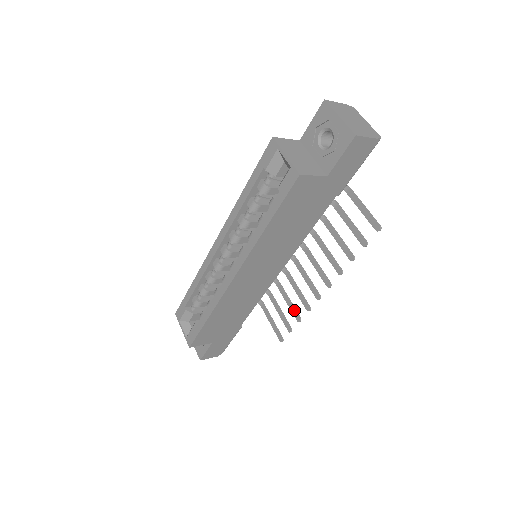
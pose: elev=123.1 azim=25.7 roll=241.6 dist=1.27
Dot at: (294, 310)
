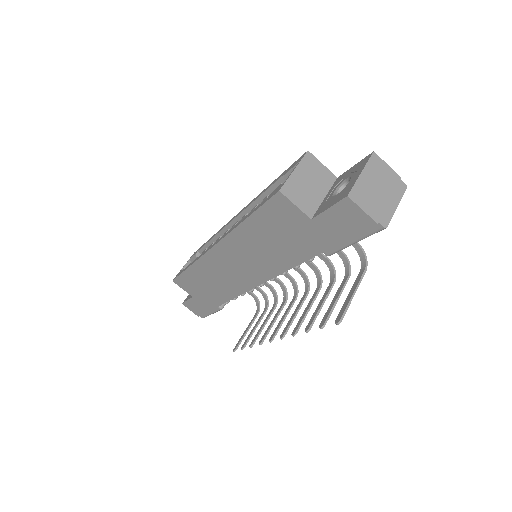
Dot at: (257, 335)
